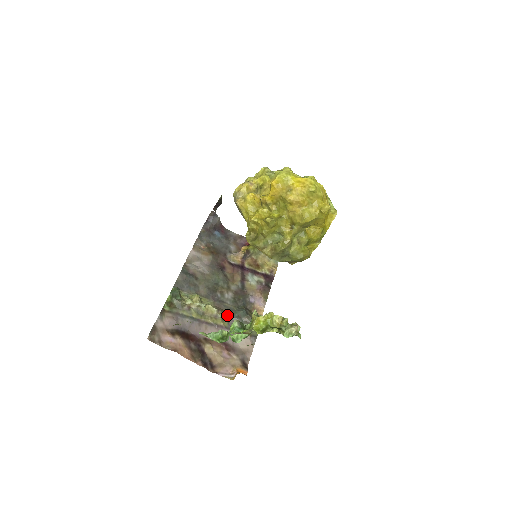
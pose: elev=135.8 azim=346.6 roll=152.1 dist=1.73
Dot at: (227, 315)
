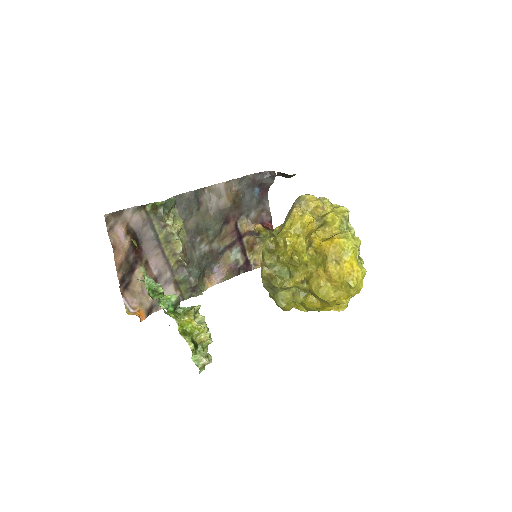
Dot at: (184, 263)
